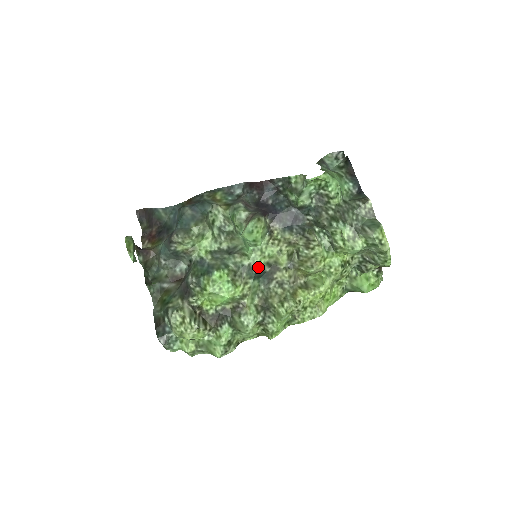
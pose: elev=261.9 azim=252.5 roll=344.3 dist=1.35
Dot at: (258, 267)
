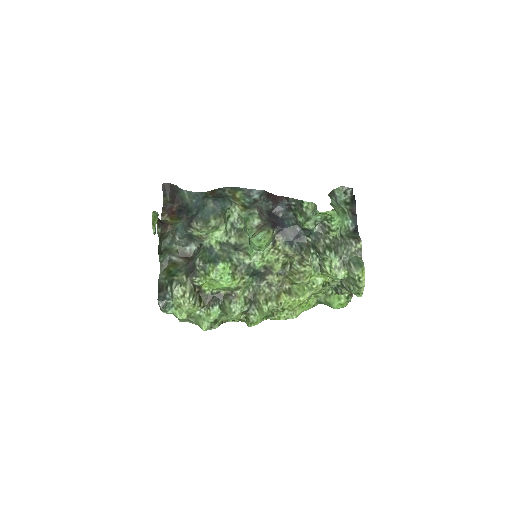
Dot at: (256, 268)
